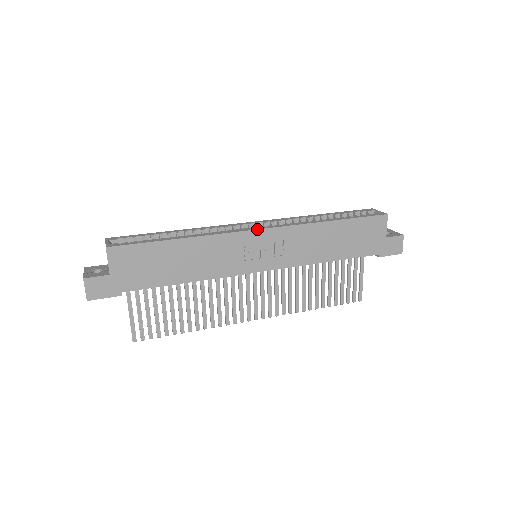
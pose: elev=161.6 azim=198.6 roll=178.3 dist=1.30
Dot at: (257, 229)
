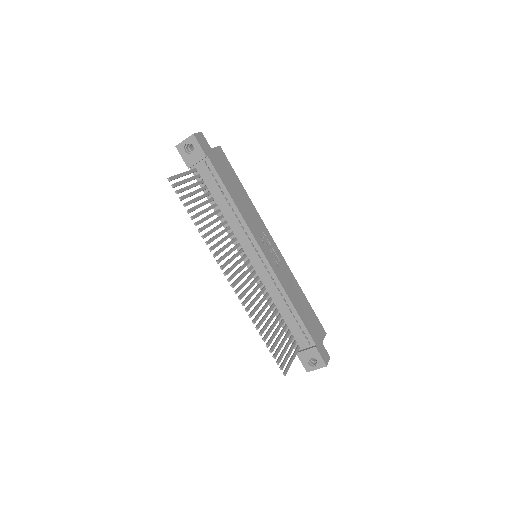
Dot at: occluded
